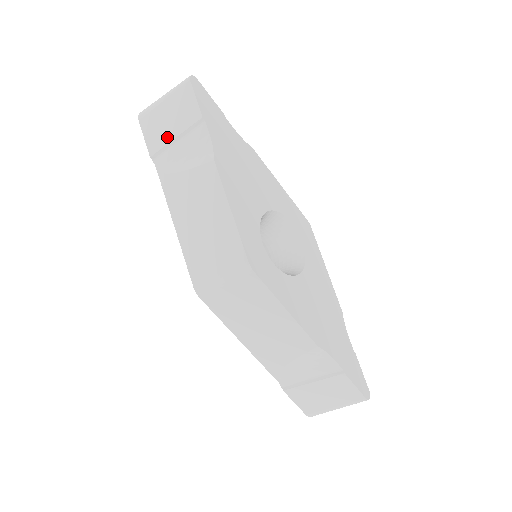
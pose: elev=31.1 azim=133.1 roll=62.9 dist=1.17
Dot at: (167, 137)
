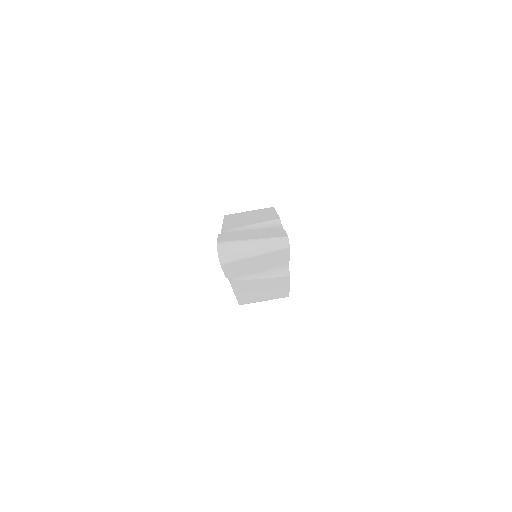
Dot at: occluded
